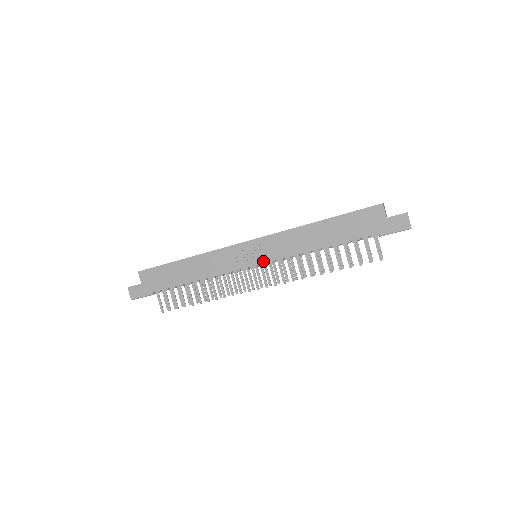
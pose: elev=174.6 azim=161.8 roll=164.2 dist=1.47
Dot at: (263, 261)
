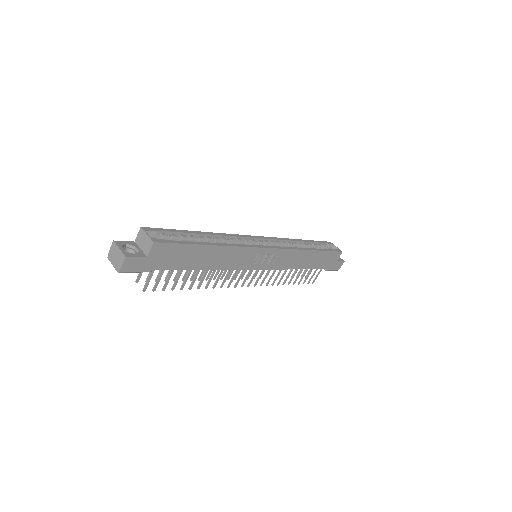
Dot at: (266, 268)
